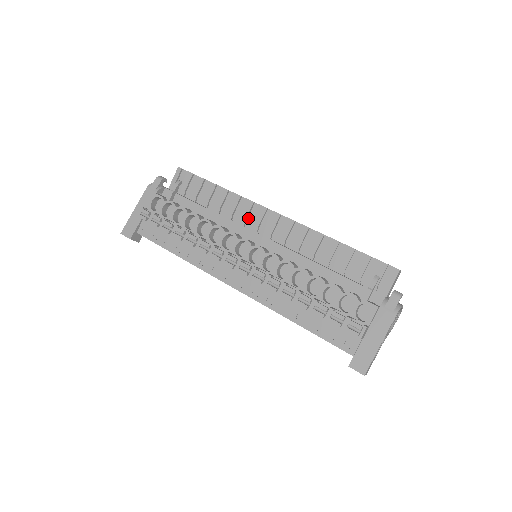
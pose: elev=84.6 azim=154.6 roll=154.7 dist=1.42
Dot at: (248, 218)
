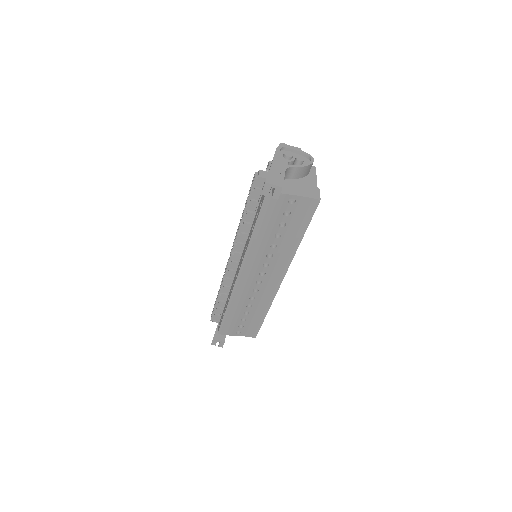
Dot at: occluded
